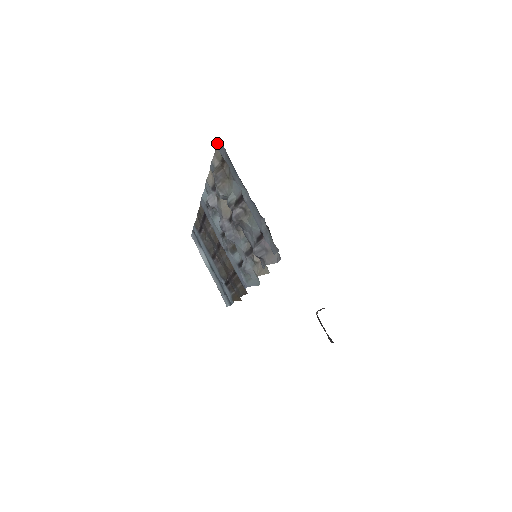
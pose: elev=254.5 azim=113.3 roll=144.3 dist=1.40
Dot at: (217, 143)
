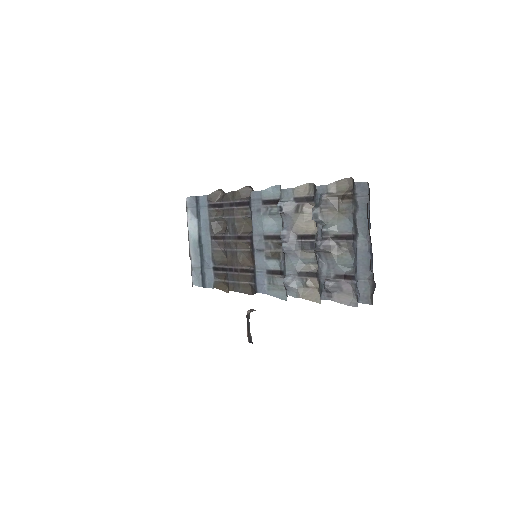
Dot at: (361, 183)
